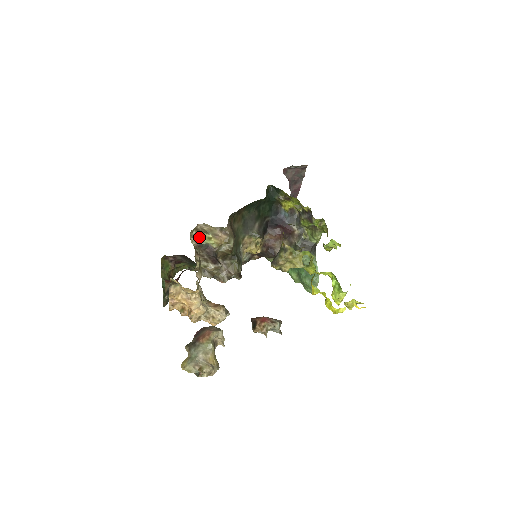
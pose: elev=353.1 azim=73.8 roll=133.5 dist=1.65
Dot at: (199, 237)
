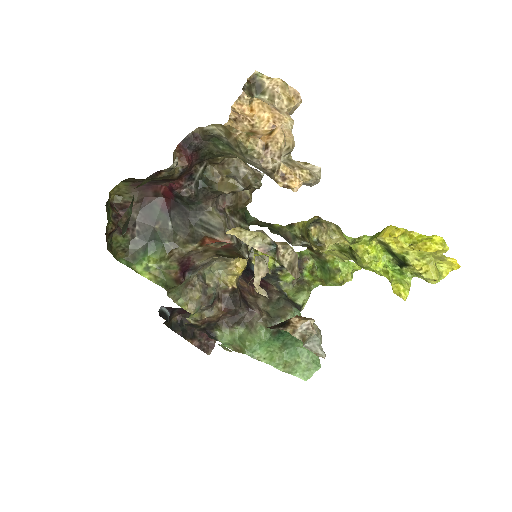
Dot at: occluded
